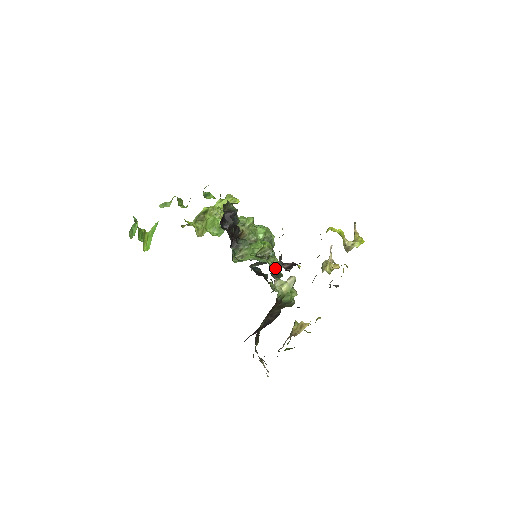
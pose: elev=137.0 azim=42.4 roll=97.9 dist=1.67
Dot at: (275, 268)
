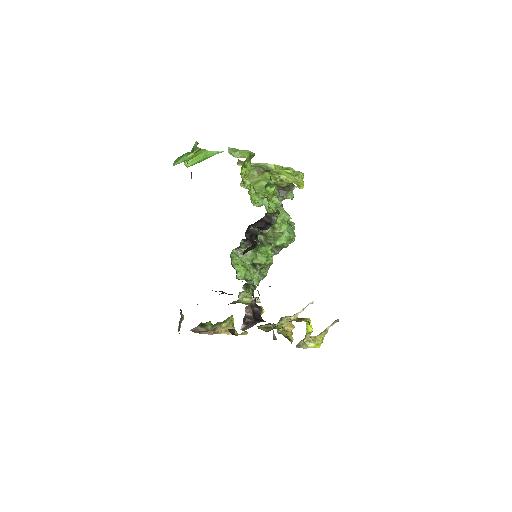
Dot at: occluded
